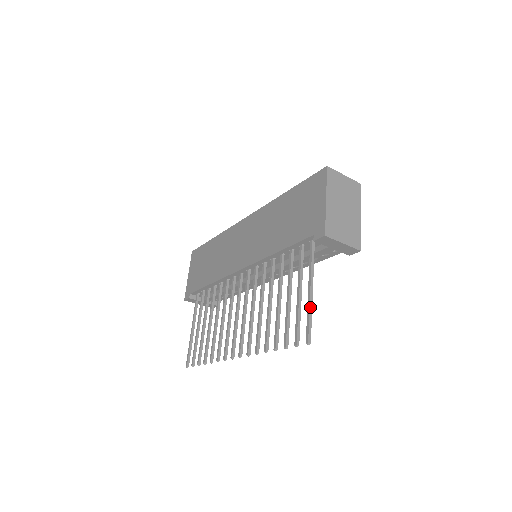
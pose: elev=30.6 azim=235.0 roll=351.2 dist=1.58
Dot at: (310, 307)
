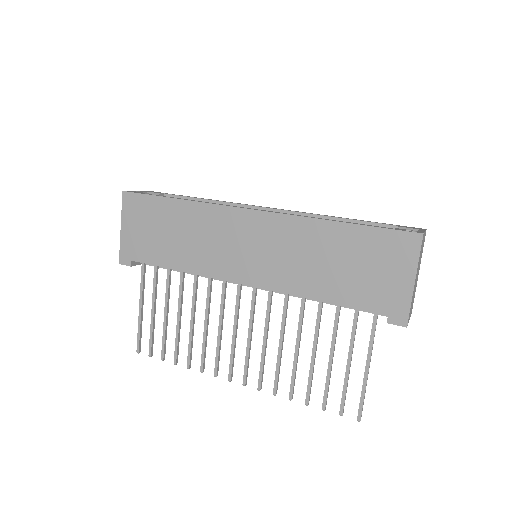
Dot at: occluded
